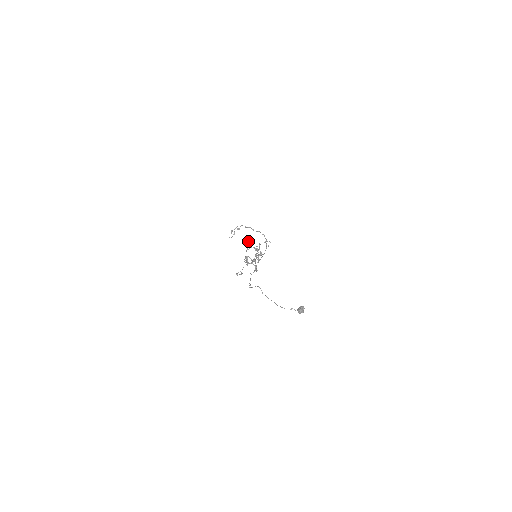
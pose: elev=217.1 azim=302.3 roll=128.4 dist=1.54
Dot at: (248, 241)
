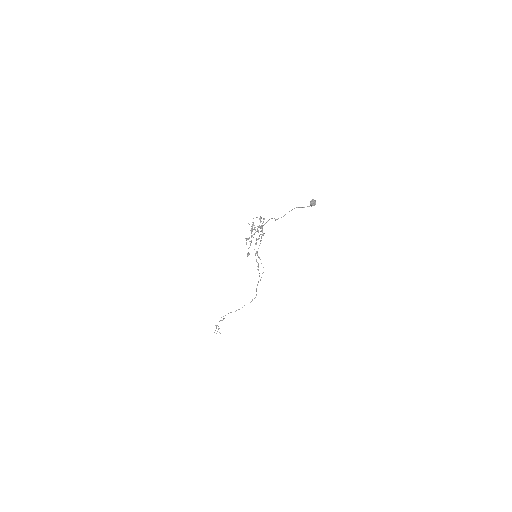
Dot at: (248, 238)
